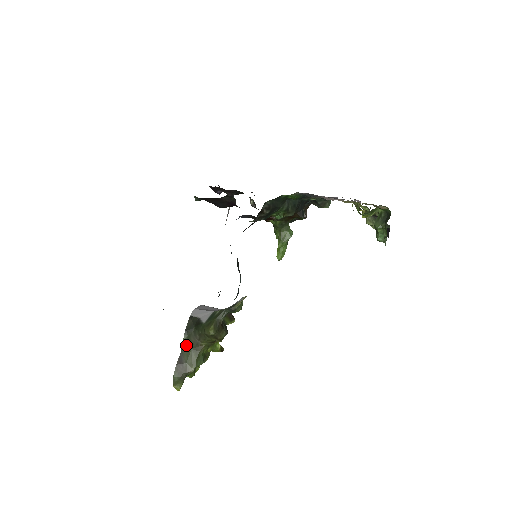
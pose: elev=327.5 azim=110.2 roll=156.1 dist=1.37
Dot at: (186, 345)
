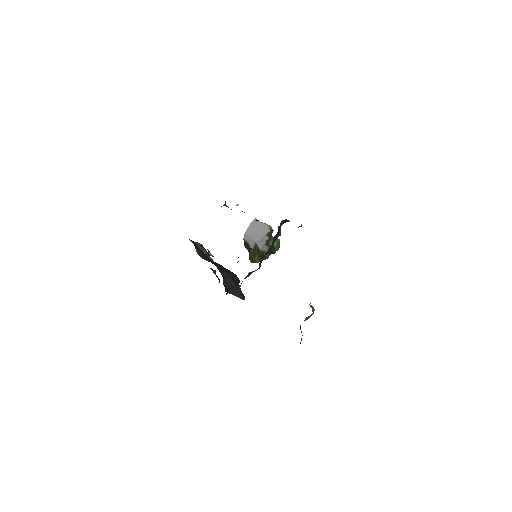
Dot at: occluded
